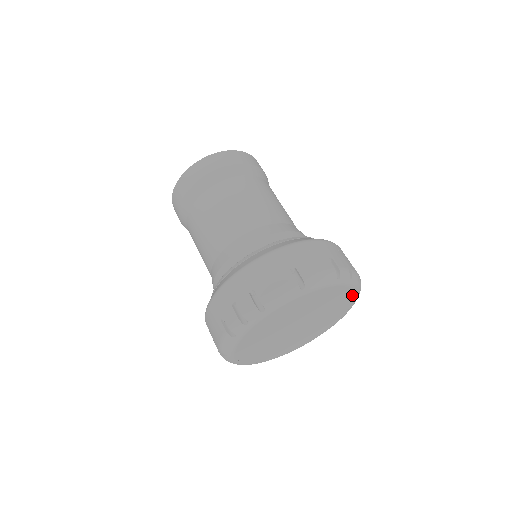
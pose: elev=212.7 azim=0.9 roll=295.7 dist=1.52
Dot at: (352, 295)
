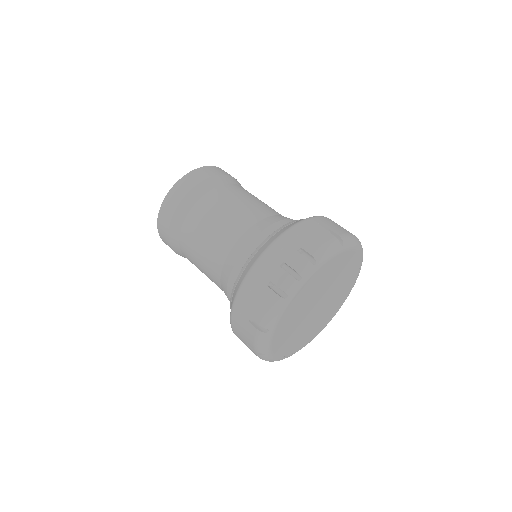
Dot at: (329, 263)
